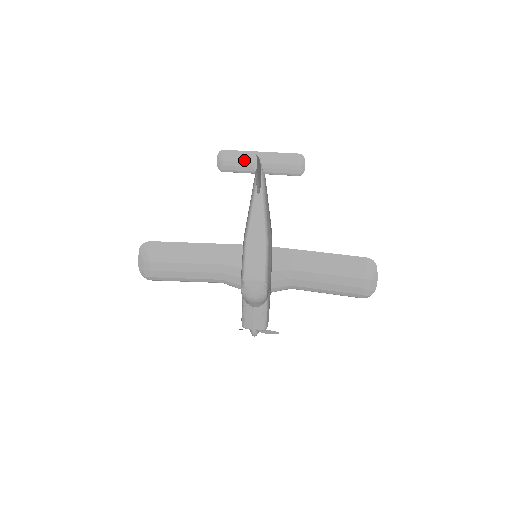
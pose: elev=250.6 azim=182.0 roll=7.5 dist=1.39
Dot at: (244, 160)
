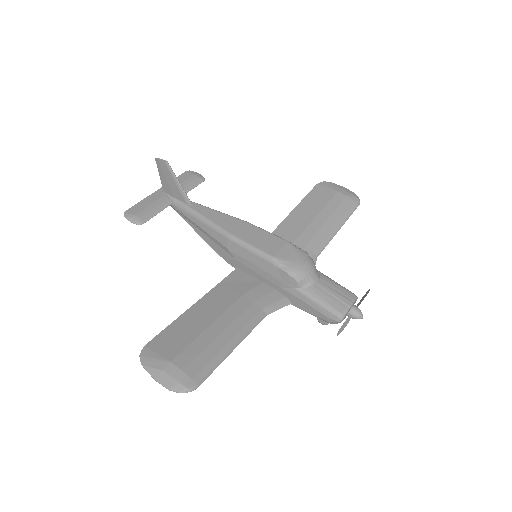
Dot at: (151, 202)
